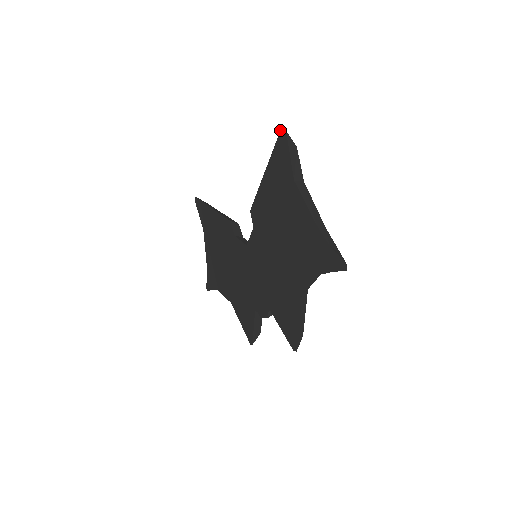
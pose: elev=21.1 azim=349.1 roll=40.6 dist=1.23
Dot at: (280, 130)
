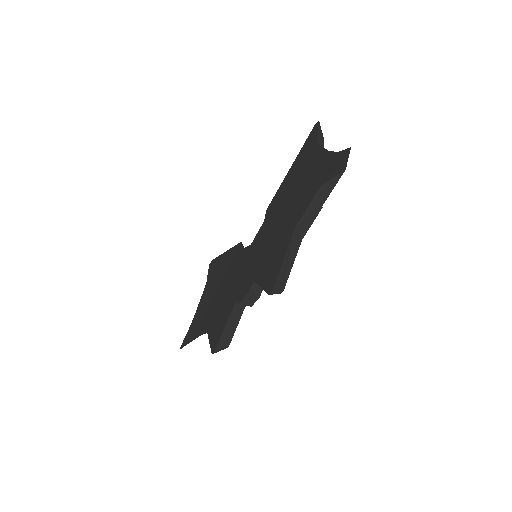
Dot at: (314, 125)
